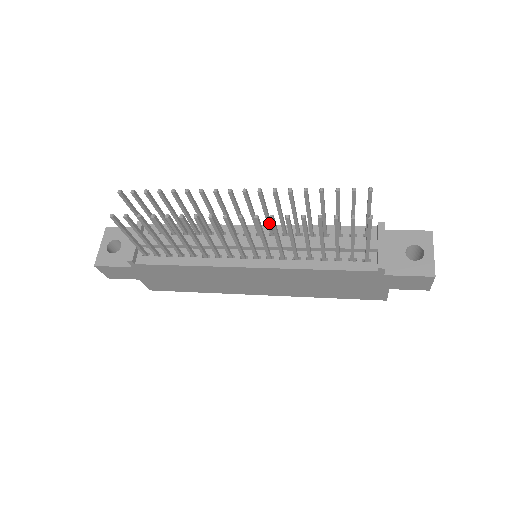
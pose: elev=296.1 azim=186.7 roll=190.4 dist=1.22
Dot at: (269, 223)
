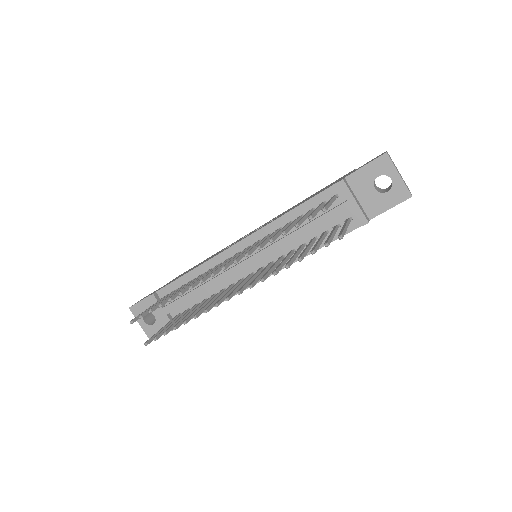
Dot at: occluded
